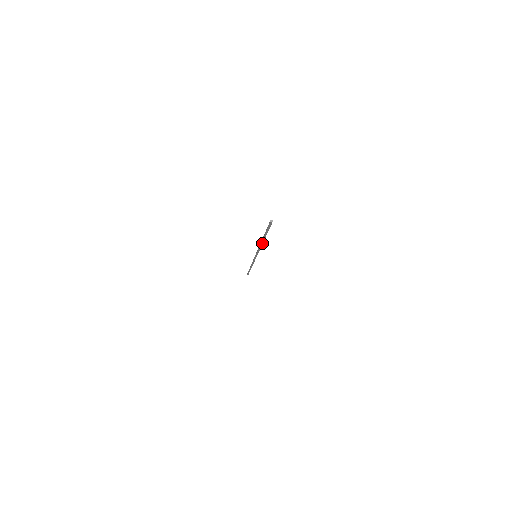
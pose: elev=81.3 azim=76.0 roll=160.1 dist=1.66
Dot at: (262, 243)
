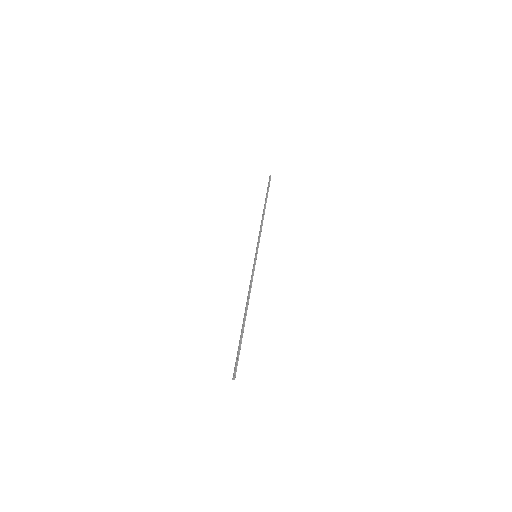
Dot at: (246, 308)
